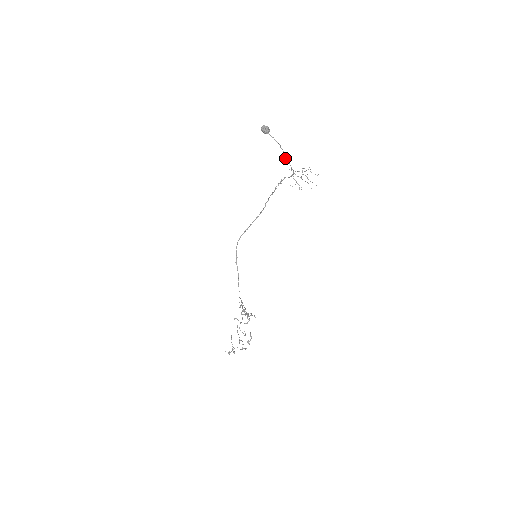
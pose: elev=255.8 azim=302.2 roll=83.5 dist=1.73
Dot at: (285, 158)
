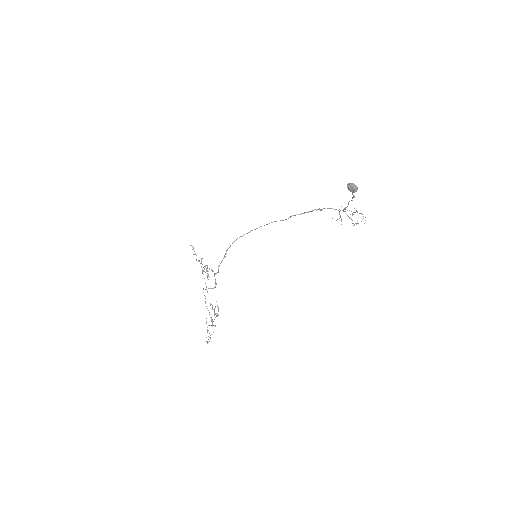
Dot at: occluded
